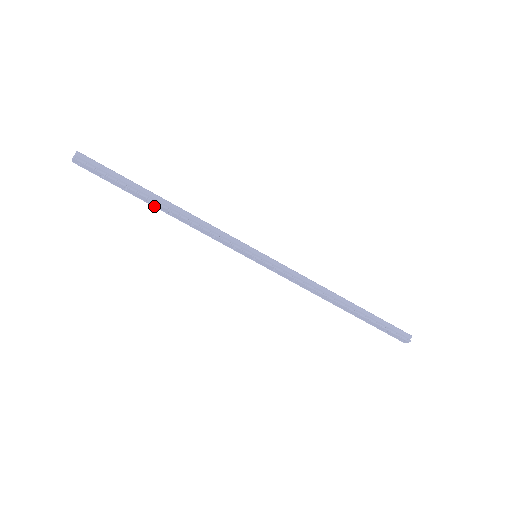
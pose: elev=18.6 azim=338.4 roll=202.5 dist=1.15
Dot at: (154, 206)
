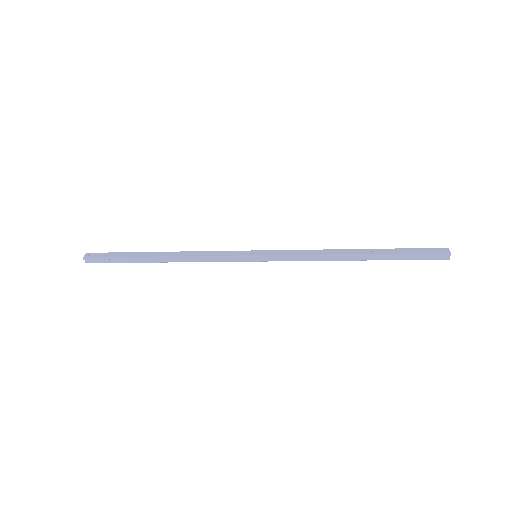
Dot at: occluded
